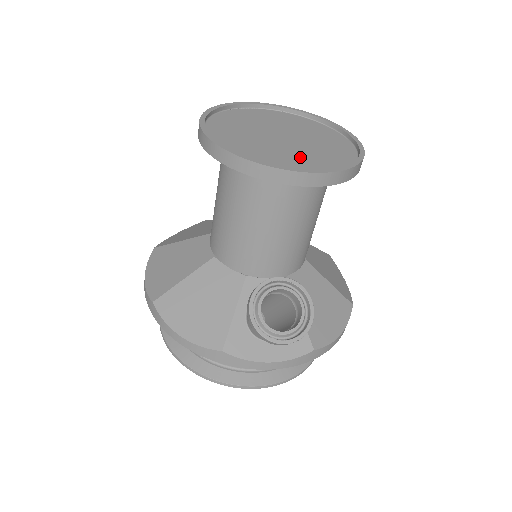
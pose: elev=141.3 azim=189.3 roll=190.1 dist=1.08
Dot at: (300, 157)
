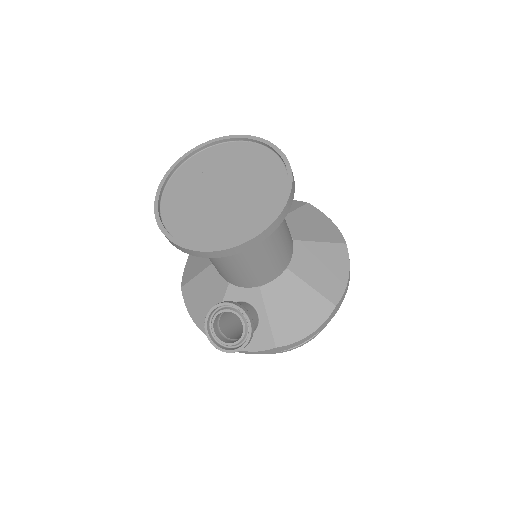
Dot at: (219, 223)
